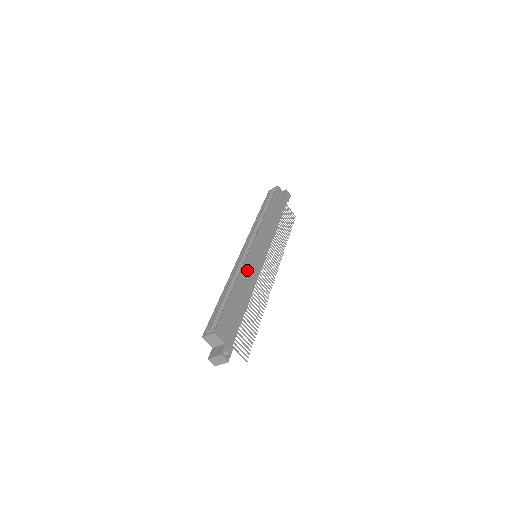
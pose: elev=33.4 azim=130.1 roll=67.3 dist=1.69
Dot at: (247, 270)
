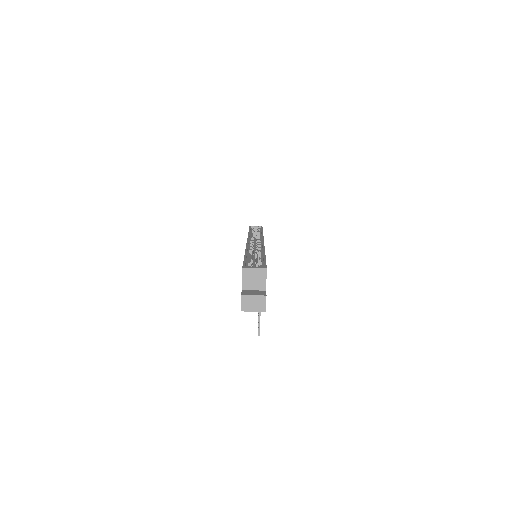
Dot at: occluded
